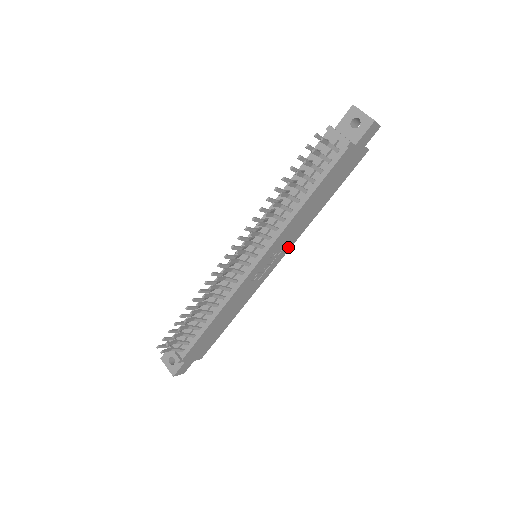
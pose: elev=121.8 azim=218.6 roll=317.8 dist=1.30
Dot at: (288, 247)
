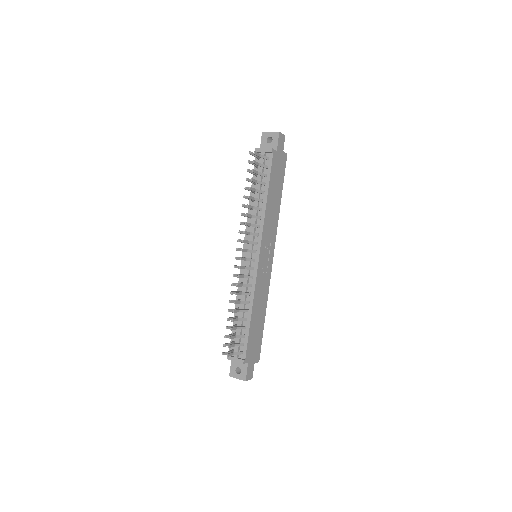
Dot at: (273, 240)
